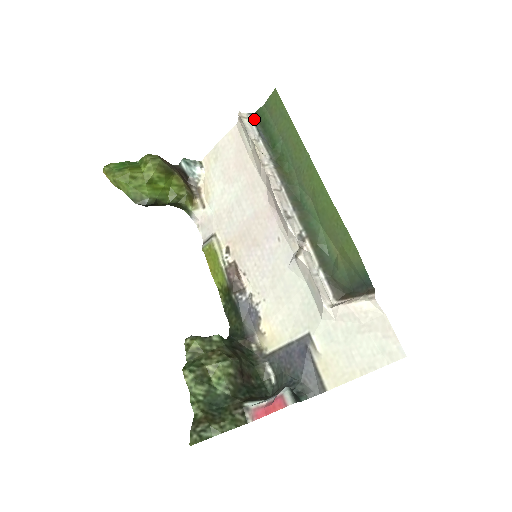
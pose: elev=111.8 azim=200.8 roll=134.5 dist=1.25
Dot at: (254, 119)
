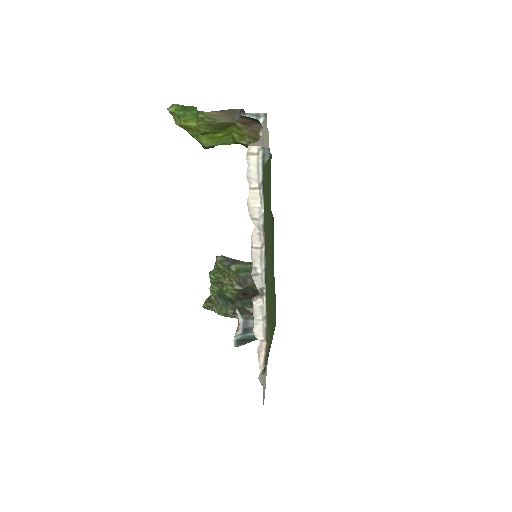
Dot at: (266, 158)
